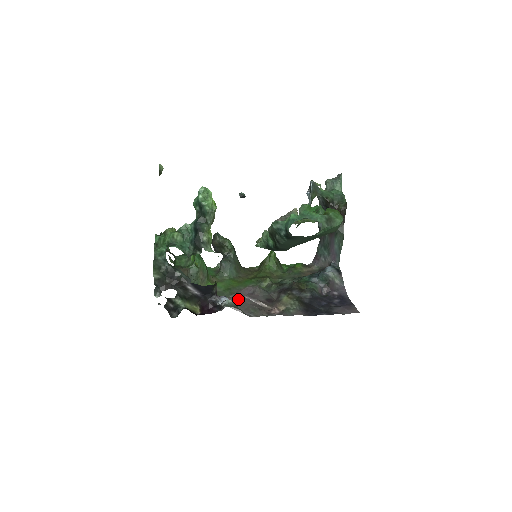
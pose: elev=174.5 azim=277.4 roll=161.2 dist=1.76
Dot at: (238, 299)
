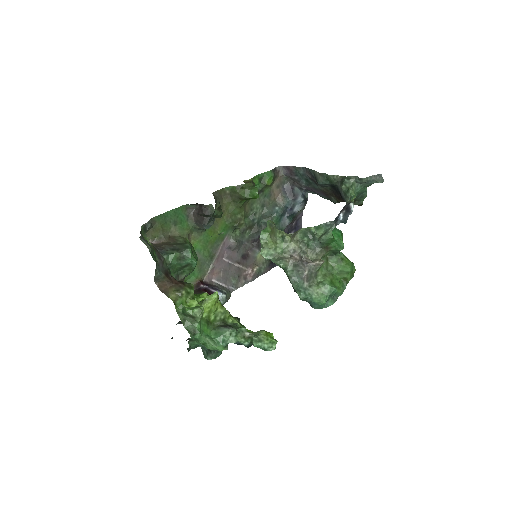
Dot at: (220, 267)
